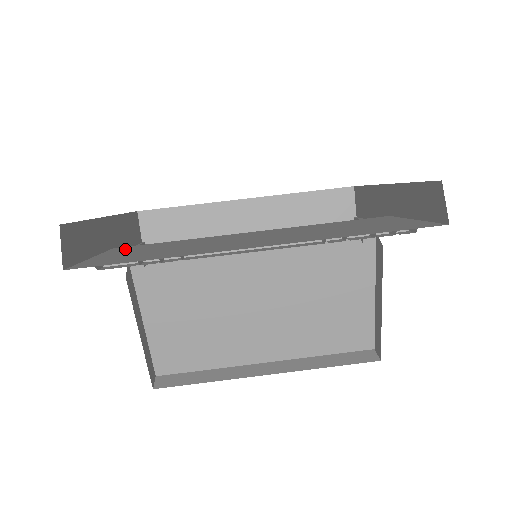
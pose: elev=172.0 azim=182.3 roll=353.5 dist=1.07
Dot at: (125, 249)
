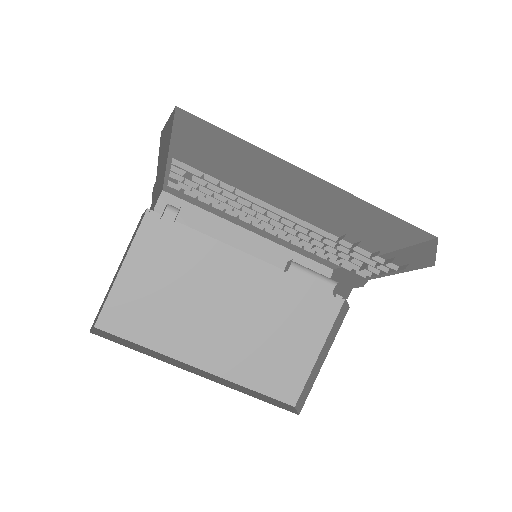
Dot at: occluded
